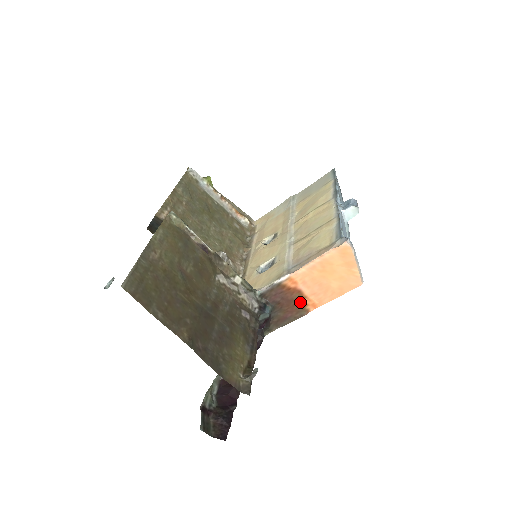
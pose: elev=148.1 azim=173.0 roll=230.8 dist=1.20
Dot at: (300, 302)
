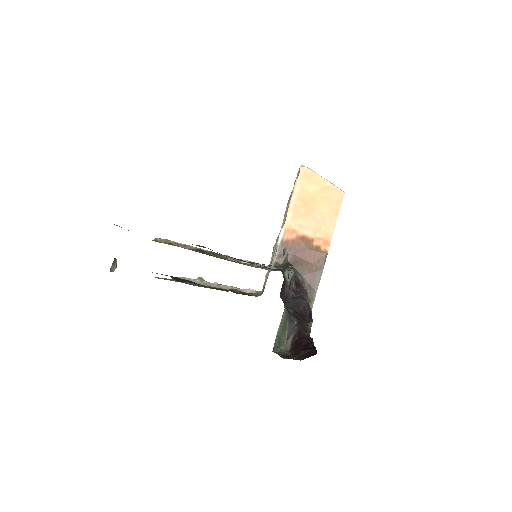
Dot at: (312, 248)
